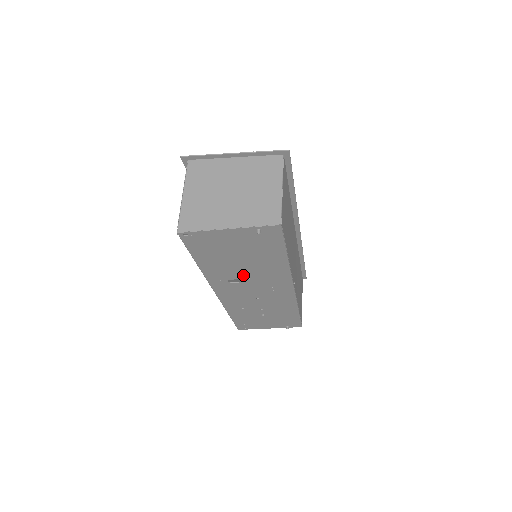
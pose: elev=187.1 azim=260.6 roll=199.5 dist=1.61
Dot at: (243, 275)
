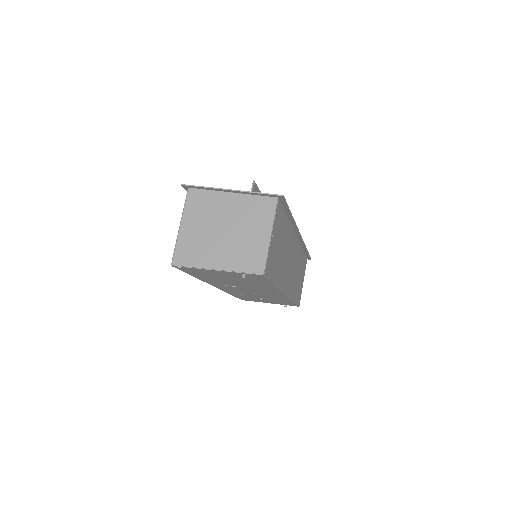
Dot at: (237, 285)
